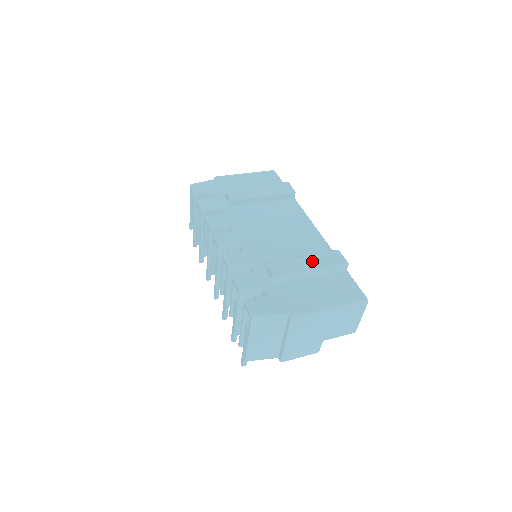
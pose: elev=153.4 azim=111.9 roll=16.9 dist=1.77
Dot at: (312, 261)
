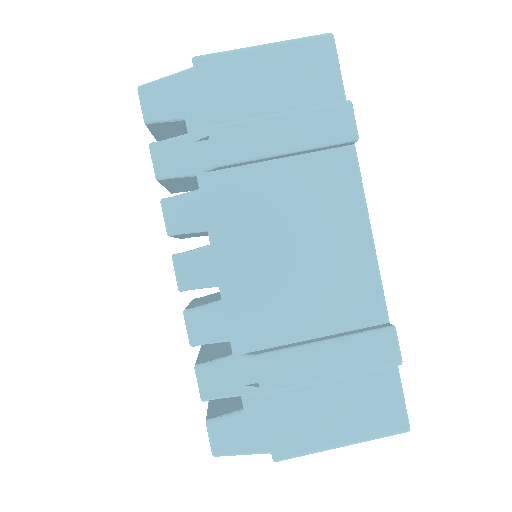
Dot at: (337, 357)
